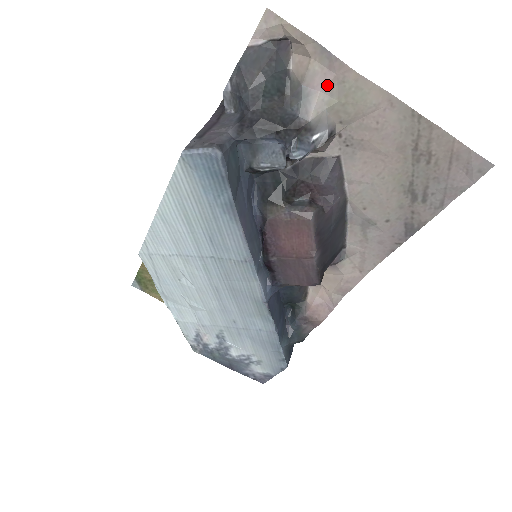
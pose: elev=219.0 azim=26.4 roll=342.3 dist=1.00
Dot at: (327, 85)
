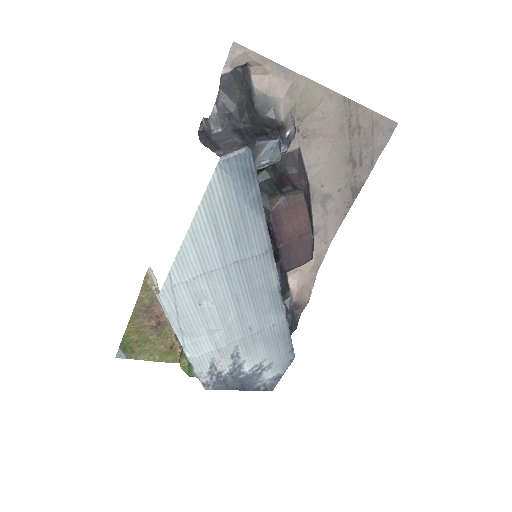
Dot at: (287, 92)
